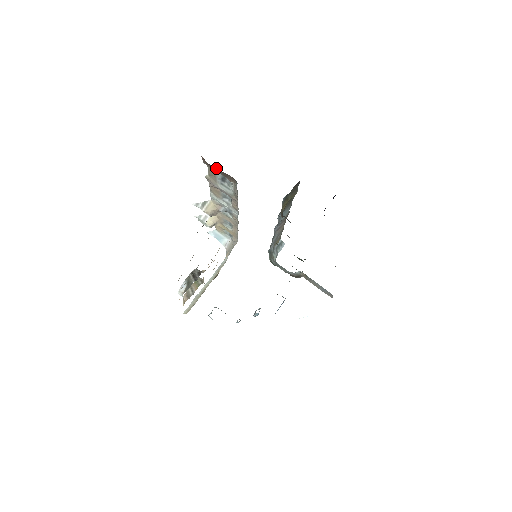
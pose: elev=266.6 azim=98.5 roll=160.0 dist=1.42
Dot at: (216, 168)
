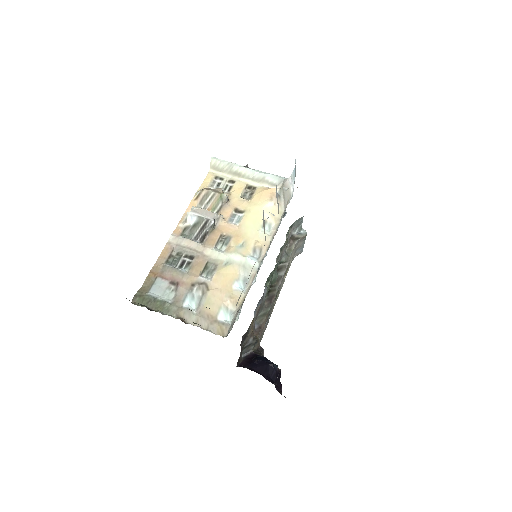
Dot at: occluded
